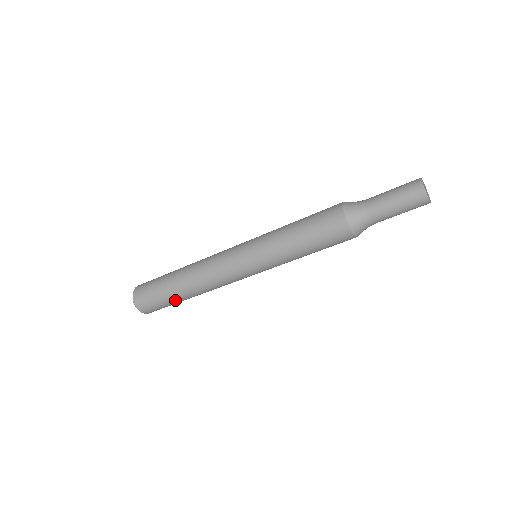
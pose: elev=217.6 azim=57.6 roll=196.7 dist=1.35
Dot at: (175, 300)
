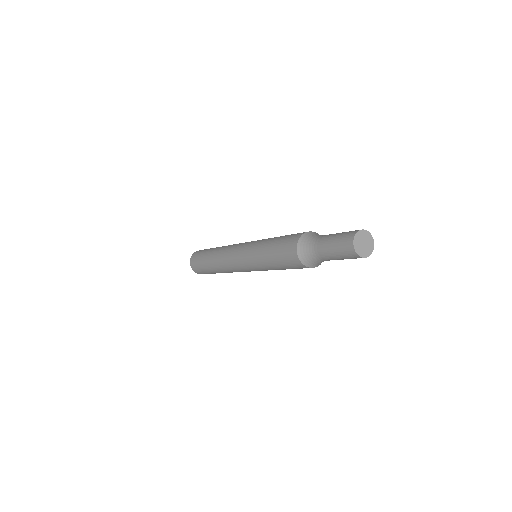
Dot at: (210, 271)
